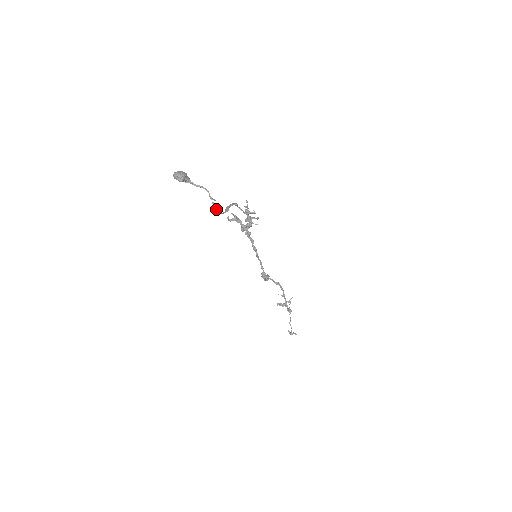
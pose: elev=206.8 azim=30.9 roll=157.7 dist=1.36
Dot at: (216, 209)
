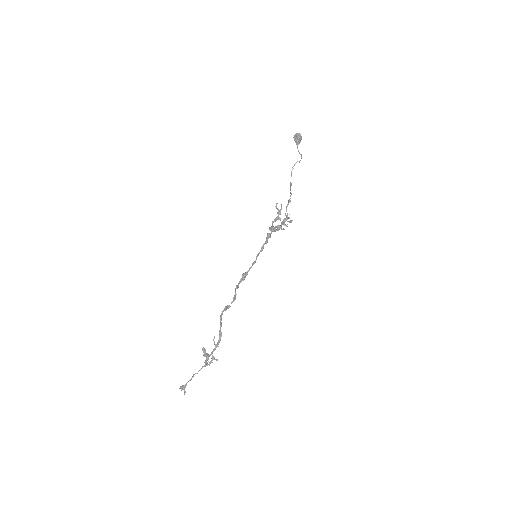
Dot at: (293, 168)
